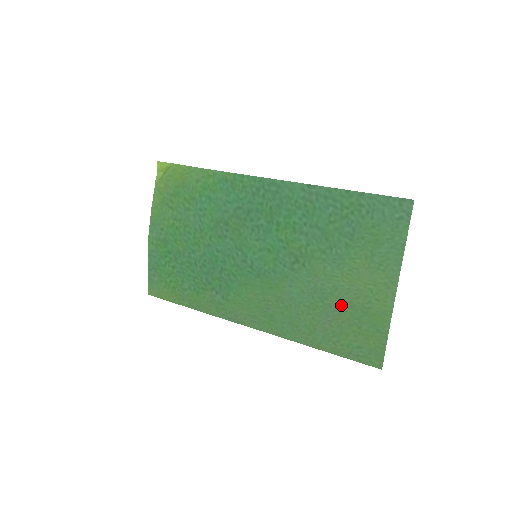
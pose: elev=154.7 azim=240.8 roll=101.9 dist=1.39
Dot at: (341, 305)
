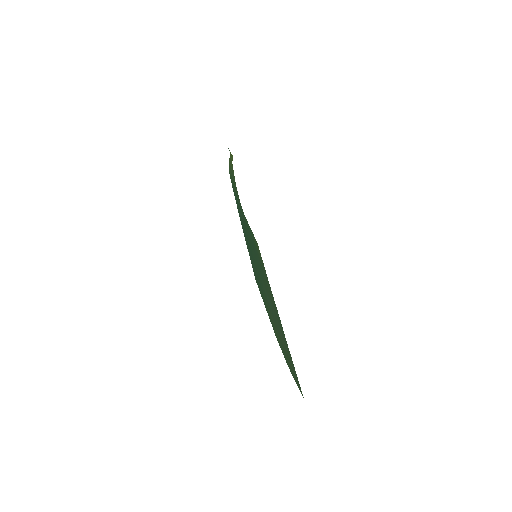
Dot at: (278, 330)
